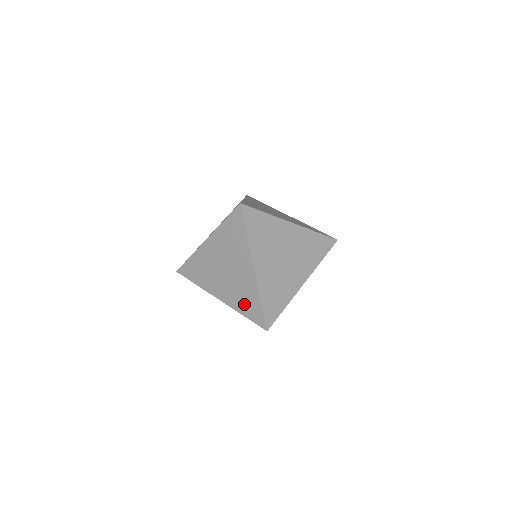
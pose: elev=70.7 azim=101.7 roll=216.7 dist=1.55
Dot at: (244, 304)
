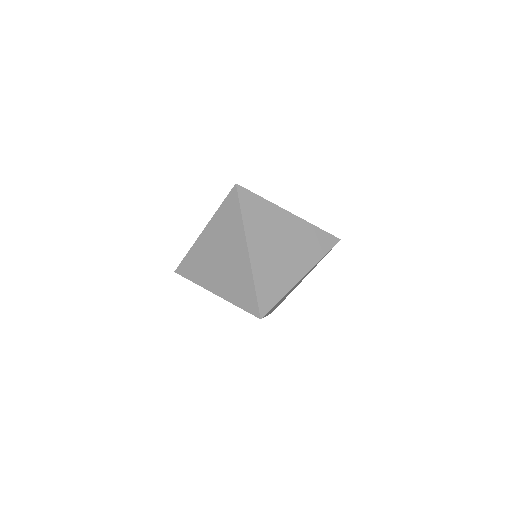
Dot at: (238, 292)
